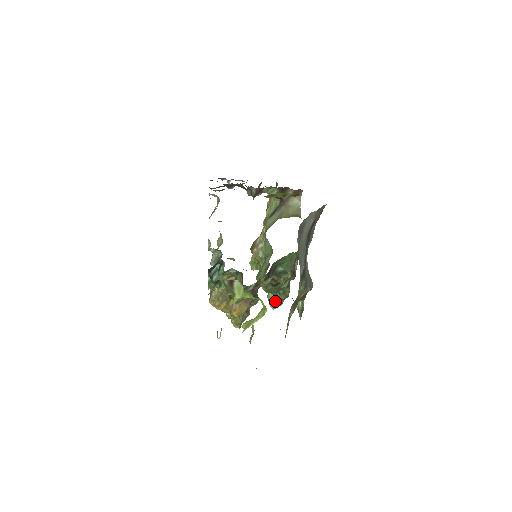
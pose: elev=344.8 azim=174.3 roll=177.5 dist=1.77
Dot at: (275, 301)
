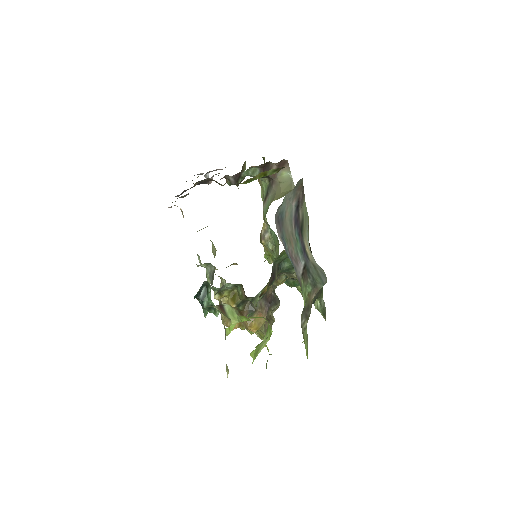
Dot at: occluded
